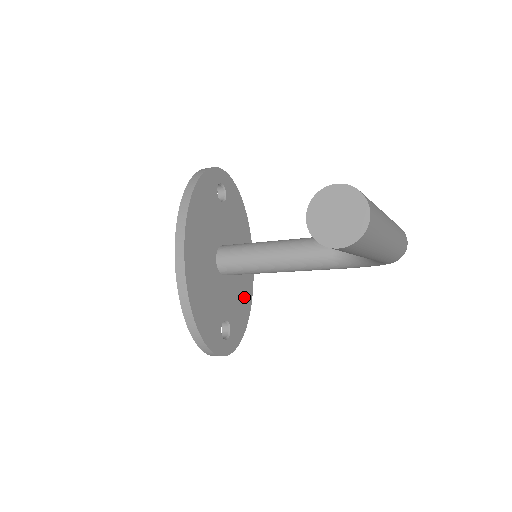
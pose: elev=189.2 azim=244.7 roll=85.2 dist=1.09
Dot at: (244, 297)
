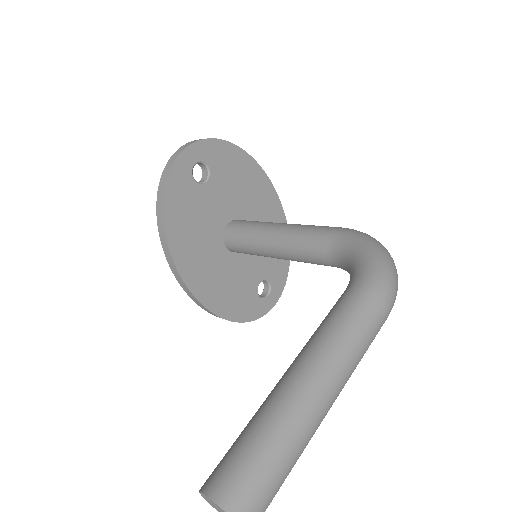
Dot at: occluded
